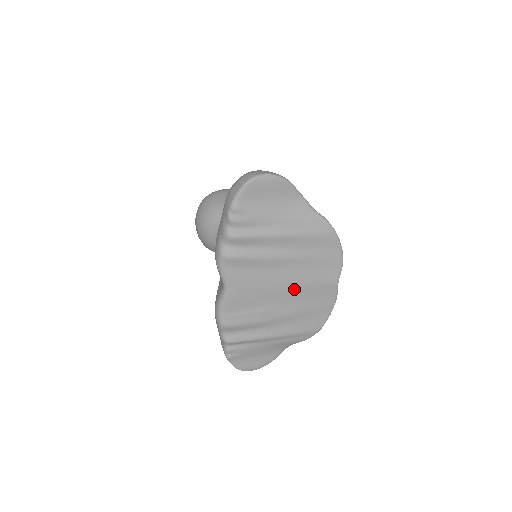
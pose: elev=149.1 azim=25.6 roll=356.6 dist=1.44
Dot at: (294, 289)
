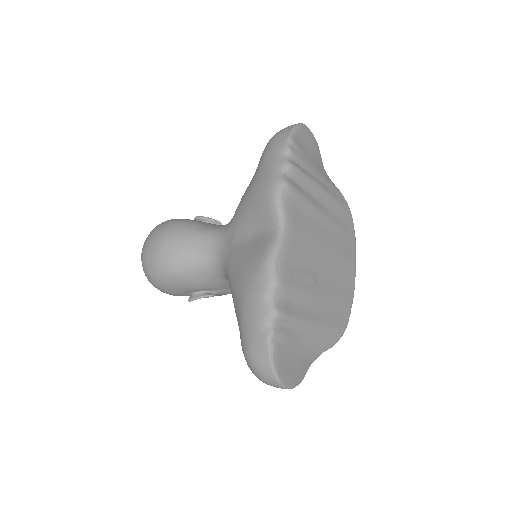
Dot at: (330, 258)
